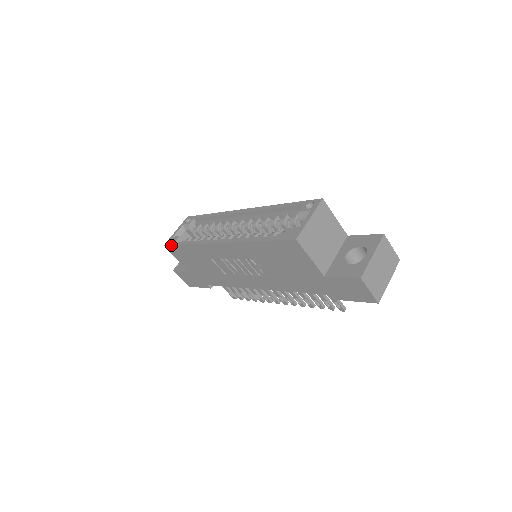
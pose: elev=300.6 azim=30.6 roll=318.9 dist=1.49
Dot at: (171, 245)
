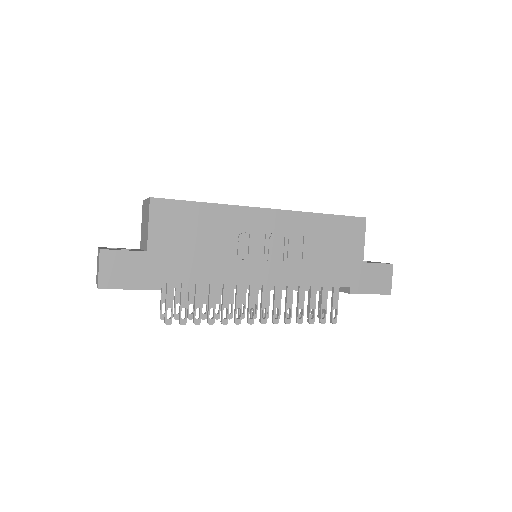
Dot at: (170, 199)
